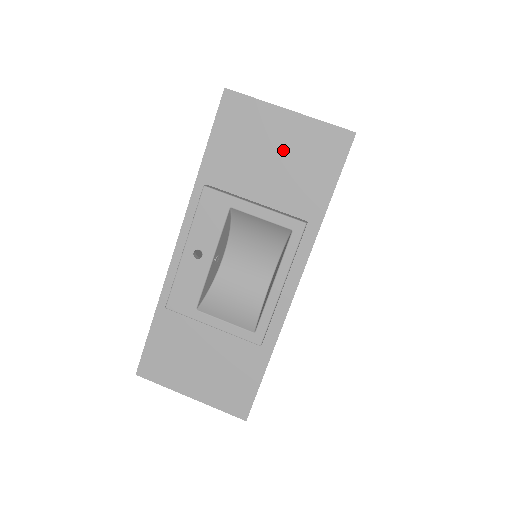
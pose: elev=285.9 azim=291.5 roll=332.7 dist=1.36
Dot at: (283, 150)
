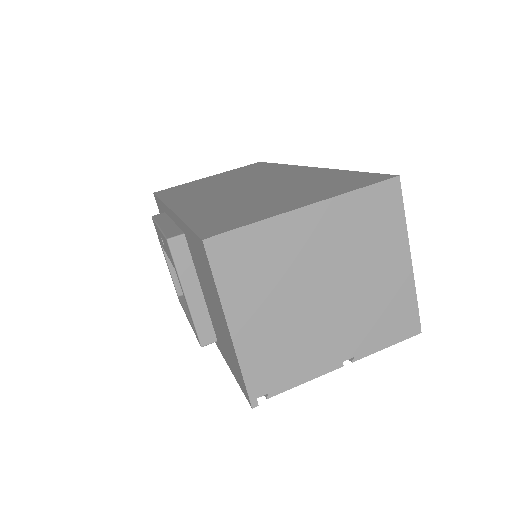
Dot at: (219, 320)
